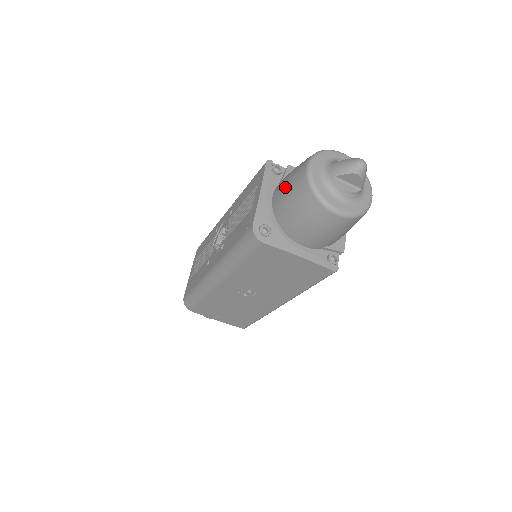
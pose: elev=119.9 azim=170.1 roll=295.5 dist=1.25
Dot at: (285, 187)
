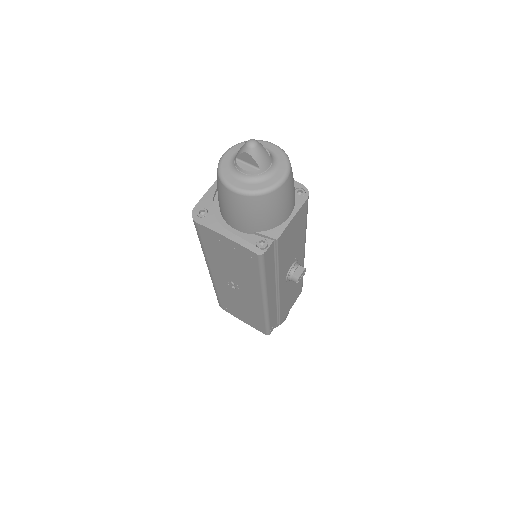
Dot at: occluded
